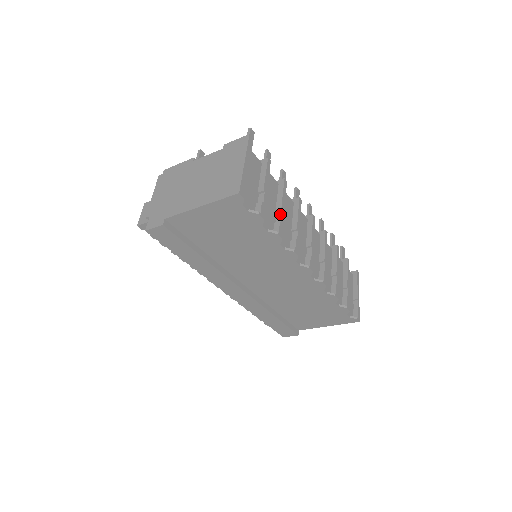
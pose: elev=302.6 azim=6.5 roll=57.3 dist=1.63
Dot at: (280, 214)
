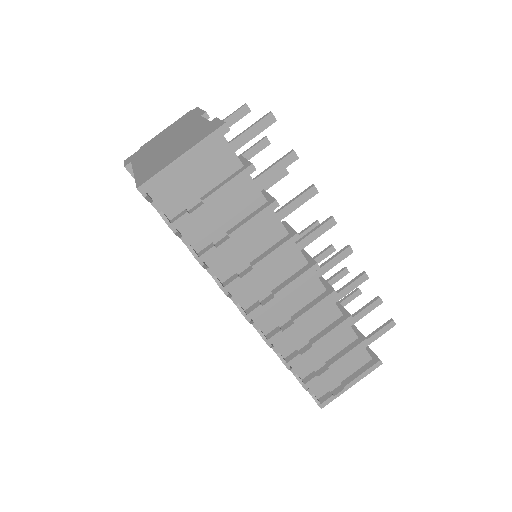
Dot at: (227, 238)
